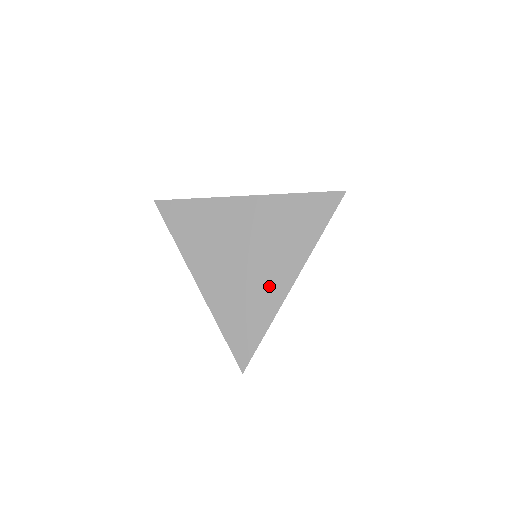
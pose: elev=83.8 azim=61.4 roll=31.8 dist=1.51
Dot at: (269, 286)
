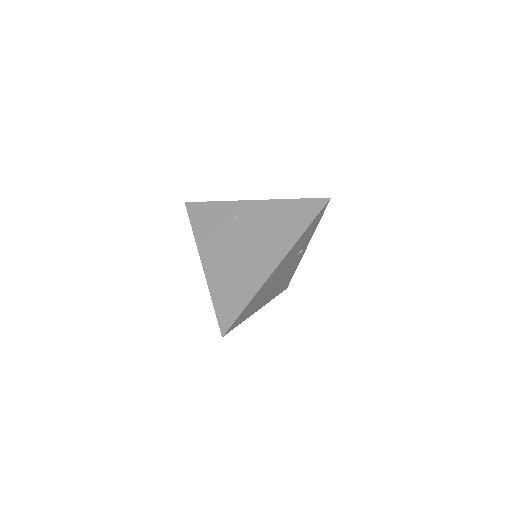
Dot at: (258, 267)
